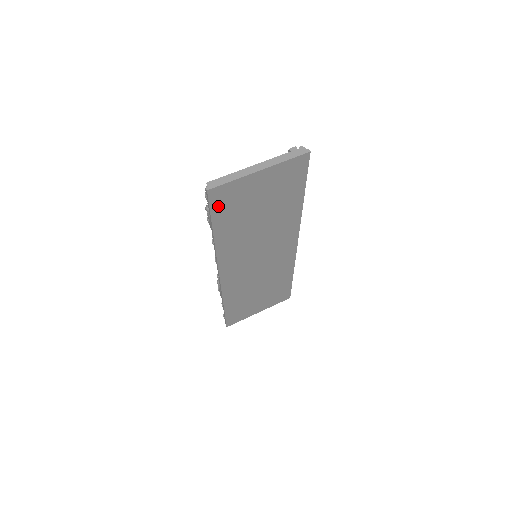
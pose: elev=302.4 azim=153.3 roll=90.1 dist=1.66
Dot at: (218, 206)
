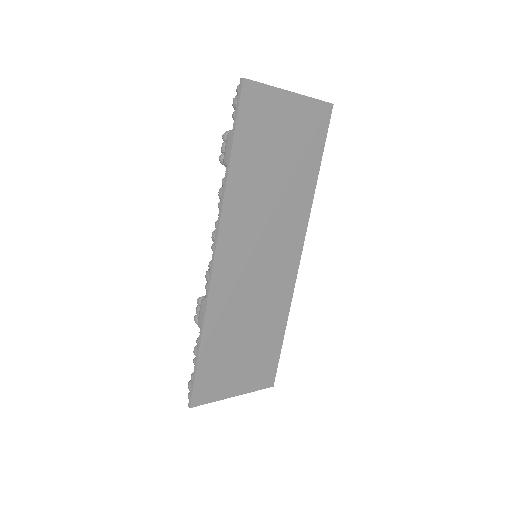
Dot at: (246, 115)
